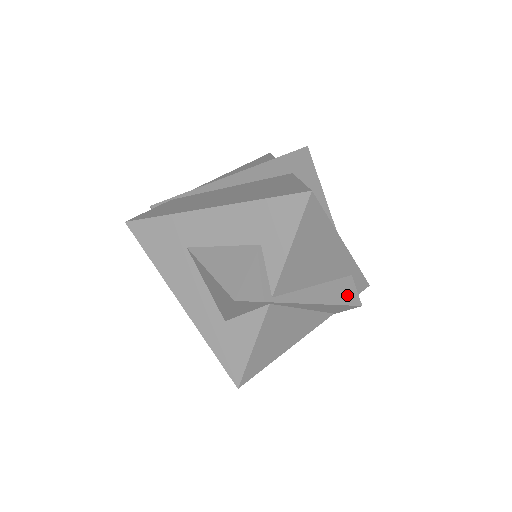
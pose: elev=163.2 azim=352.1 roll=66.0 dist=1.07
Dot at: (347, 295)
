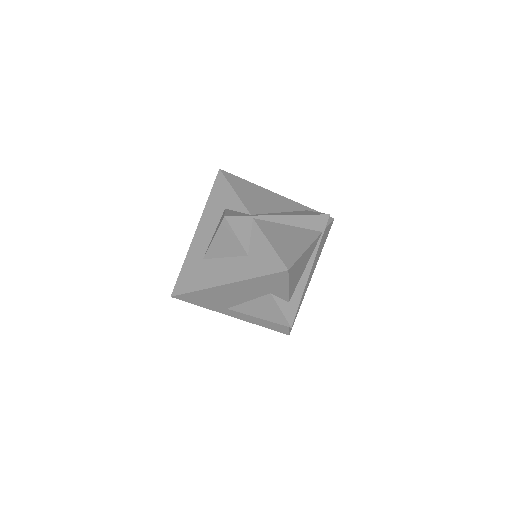
Dot at: (311, 213)
